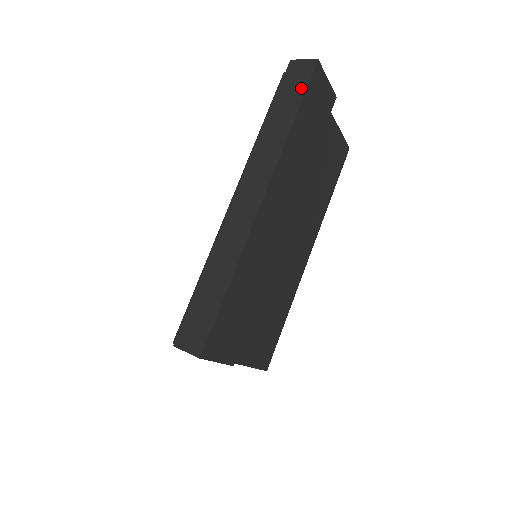
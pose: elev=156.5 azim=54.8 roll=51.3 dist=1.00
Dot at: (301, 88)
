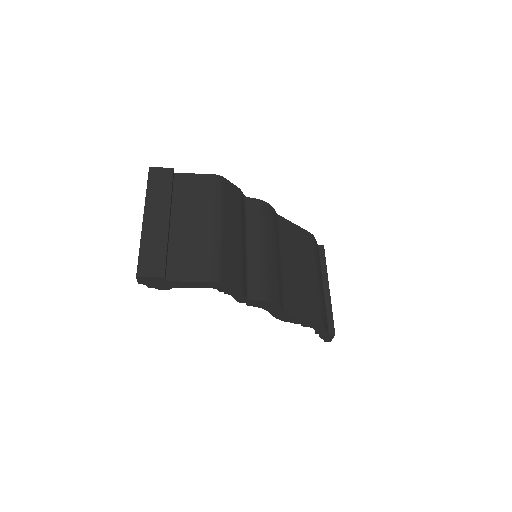
Dot at: (148, 179)
